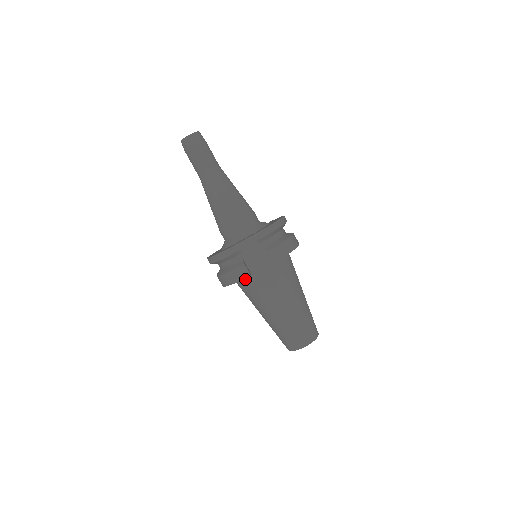
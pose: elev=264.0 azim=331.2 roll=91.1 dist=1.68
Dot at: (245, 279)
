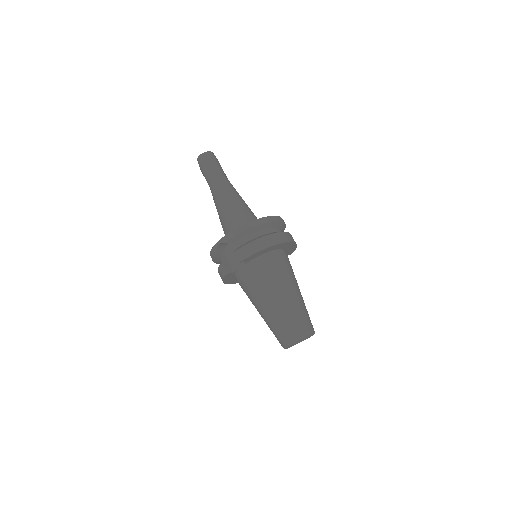
Dot at: (235, 277)
